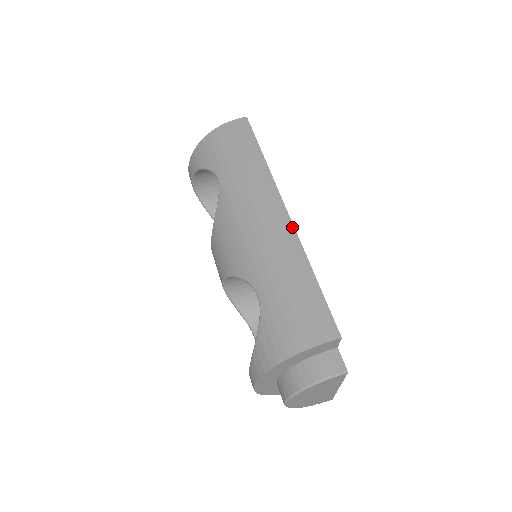
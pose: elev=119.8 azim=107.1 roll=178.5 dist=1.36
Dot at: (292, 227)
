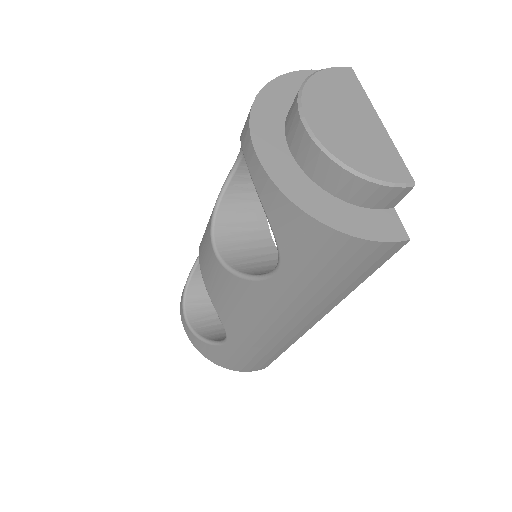
Dot at: occluded
